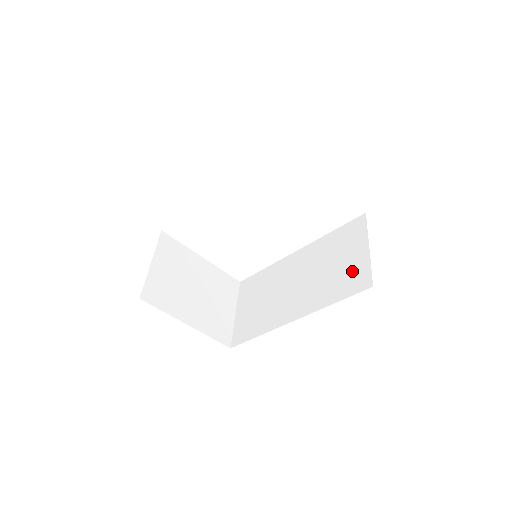
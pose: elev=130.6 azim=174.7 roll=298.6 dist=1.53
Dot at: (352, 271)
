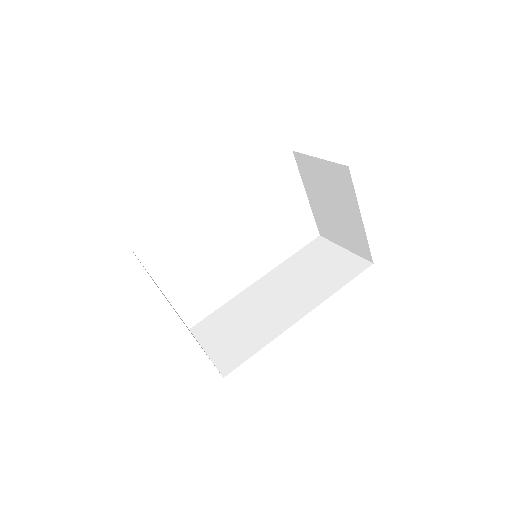
Dot at: (341, 265)
